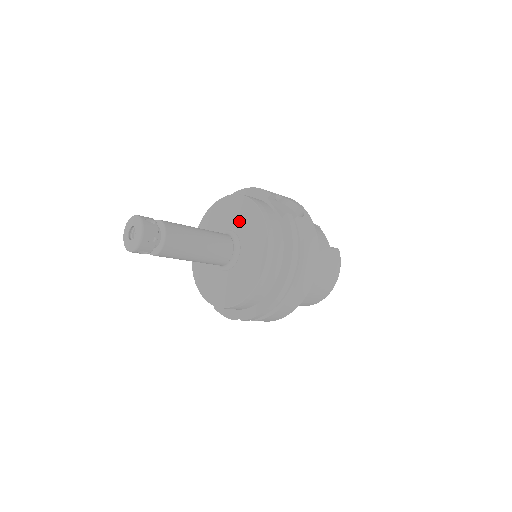
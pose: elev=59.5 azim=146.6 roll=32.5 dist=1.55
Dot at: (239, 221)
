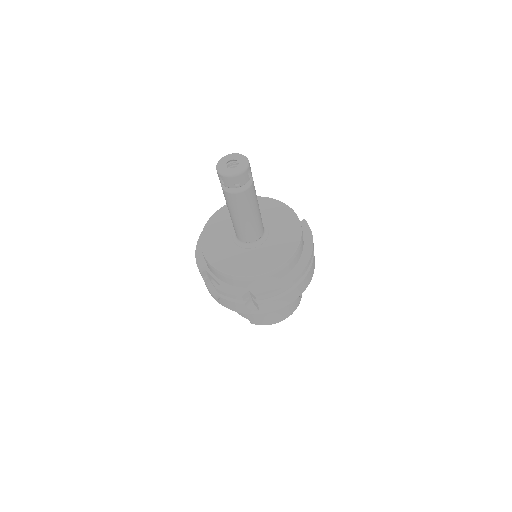
Dot at: (266, 214)
